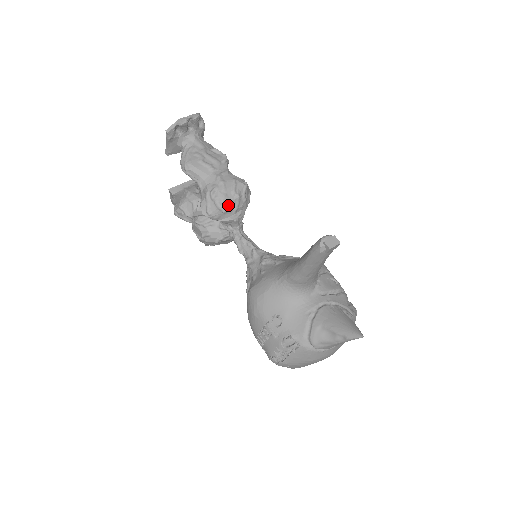
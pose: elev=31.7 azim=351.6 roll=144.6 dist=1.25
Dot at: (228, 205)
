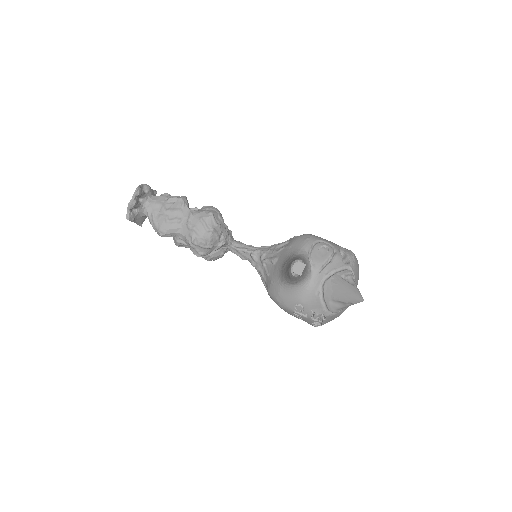
Dot at: (210, 241)
